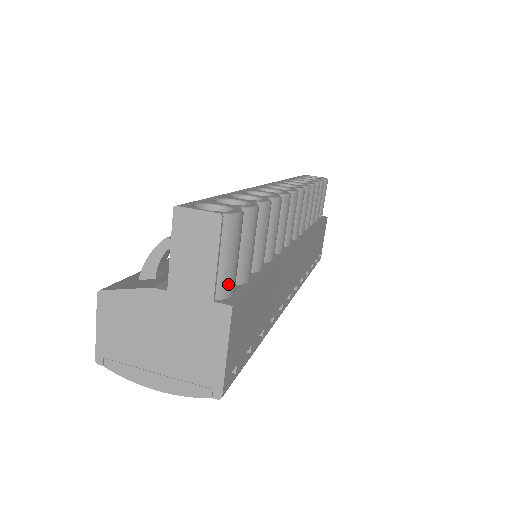
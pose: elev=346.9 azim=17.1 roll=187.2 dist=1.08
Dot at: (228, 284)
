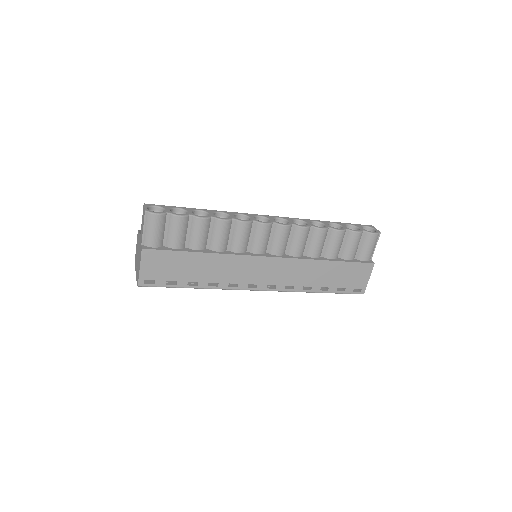
Dot at: (149, 241)
